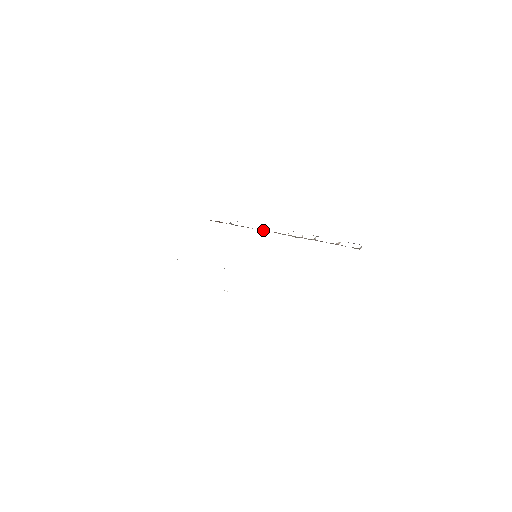
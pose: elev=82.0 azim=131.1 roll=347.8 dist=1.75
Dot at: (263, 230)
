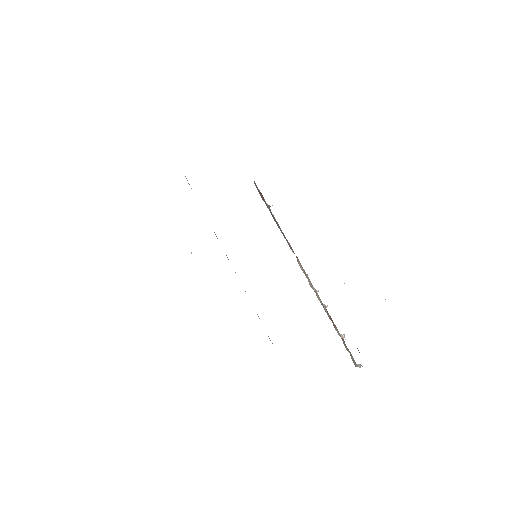
Dot at: occluded
